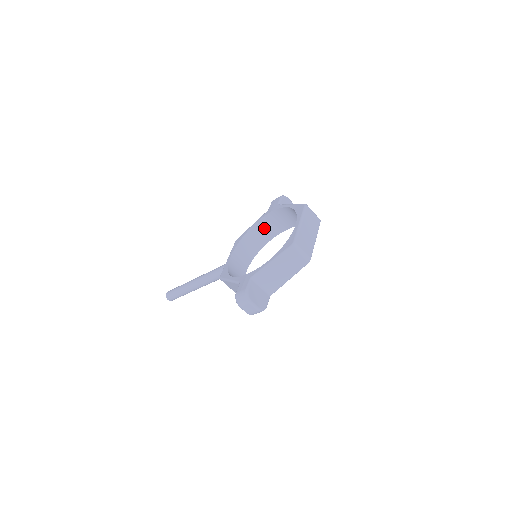
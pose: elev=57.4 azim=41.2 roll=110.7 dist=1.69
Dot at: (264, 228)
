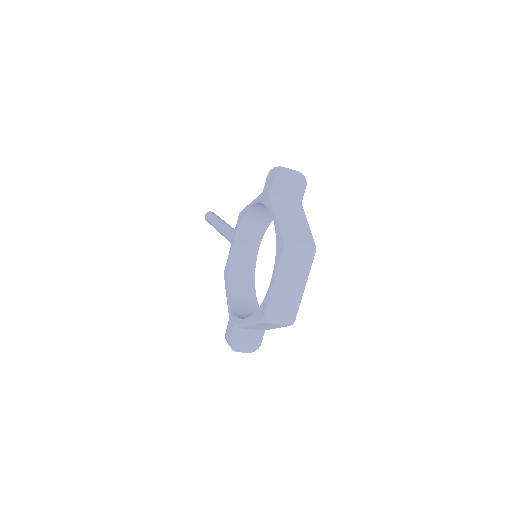
Dot at: (266, 207)
